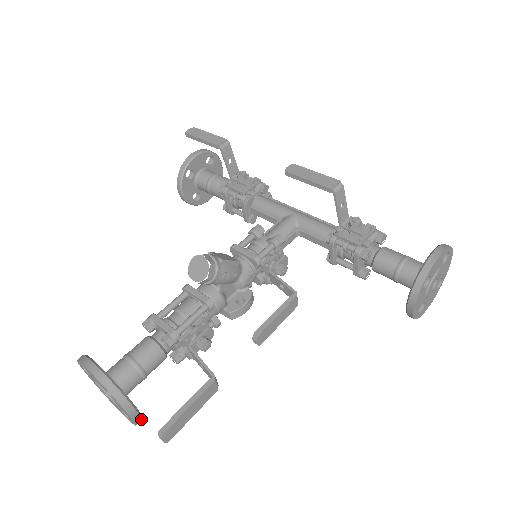
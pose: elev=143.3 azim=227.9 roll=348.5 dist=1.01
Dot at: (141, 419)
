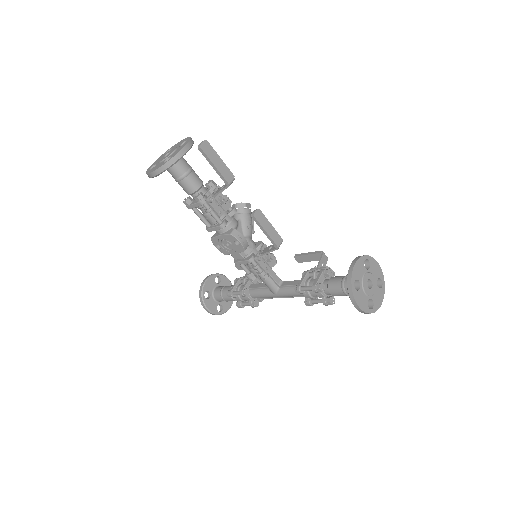
Dot at: (179, 159)
